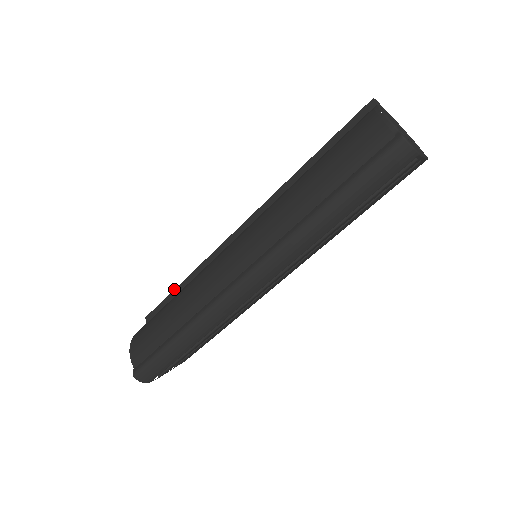
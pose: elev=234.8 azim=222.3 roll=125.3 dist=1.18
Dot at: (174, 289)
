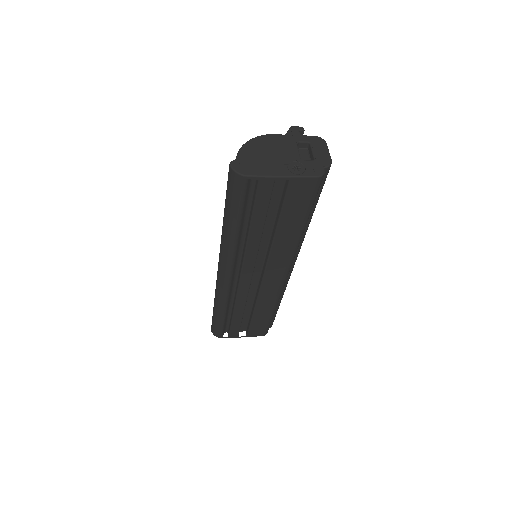
Dot at: occluded
